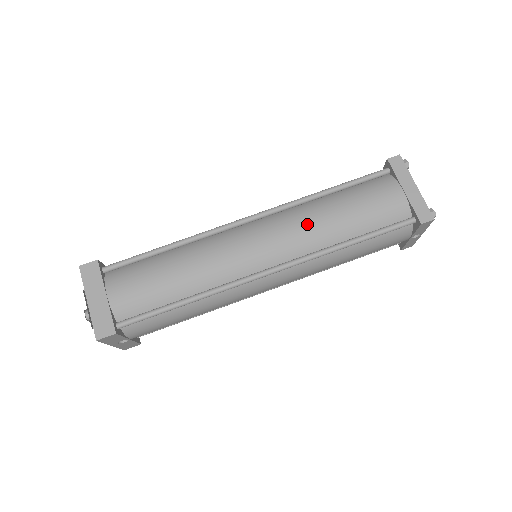
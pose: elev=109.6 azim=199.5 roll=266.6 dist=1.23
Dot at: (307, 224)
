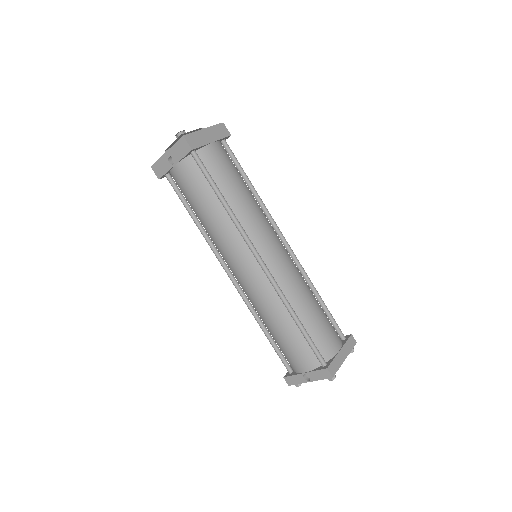
Dot at: (299, 283)
